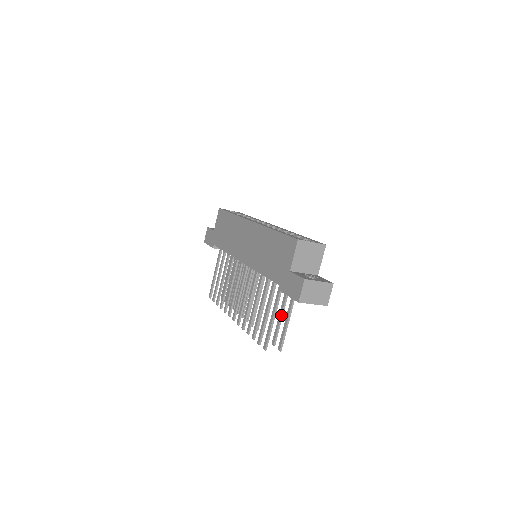
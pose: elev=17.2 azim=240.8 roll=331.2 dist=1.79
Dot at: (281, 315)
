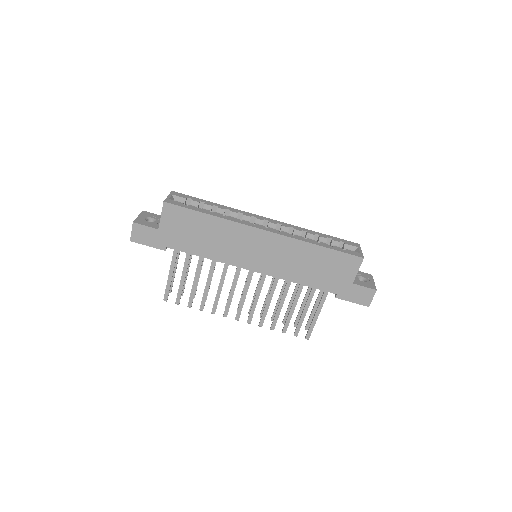
Dot at: occluded
